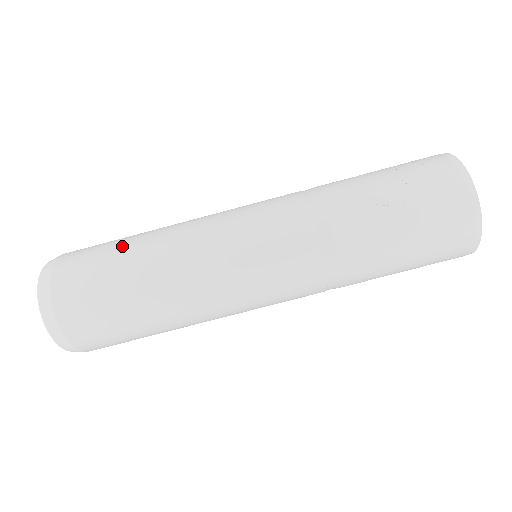
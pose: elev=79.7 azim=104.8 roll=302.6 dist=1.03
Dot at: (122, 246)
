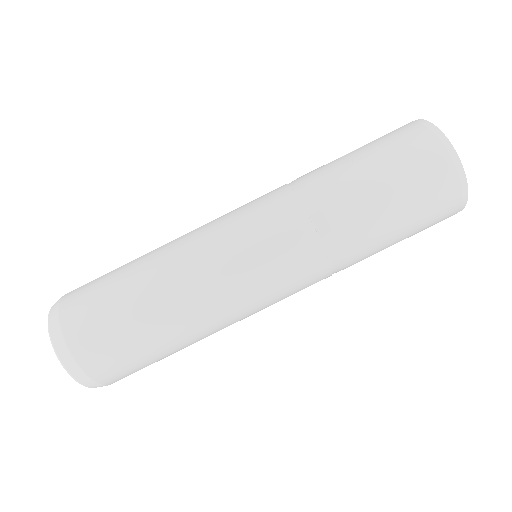
Dot at: (127, 263)
